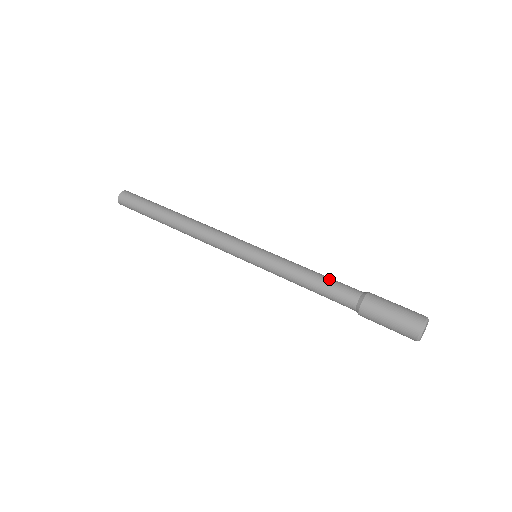
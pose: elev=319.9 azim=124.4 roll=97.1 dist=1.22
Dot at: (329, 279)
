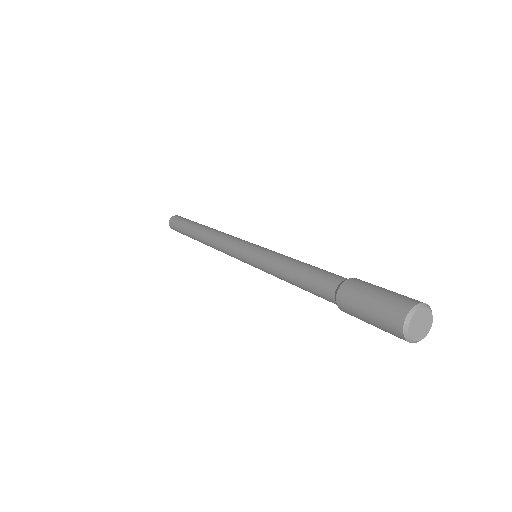
Dot at: (315, 267)
